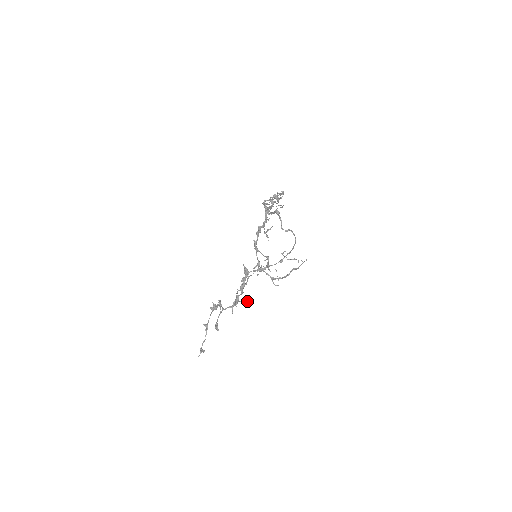
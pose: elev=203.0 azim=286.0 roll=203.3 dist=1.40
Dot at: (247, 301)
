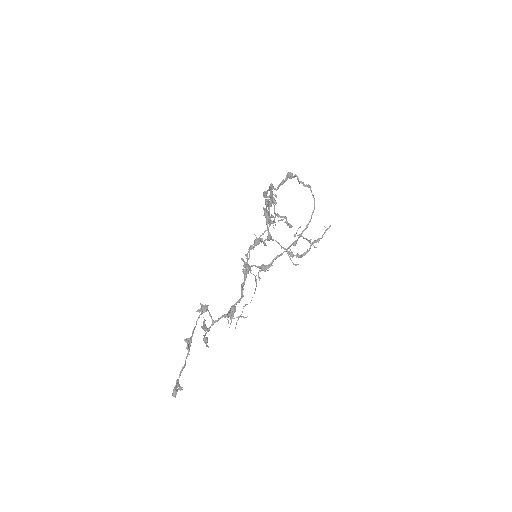
Dot at: occluded
